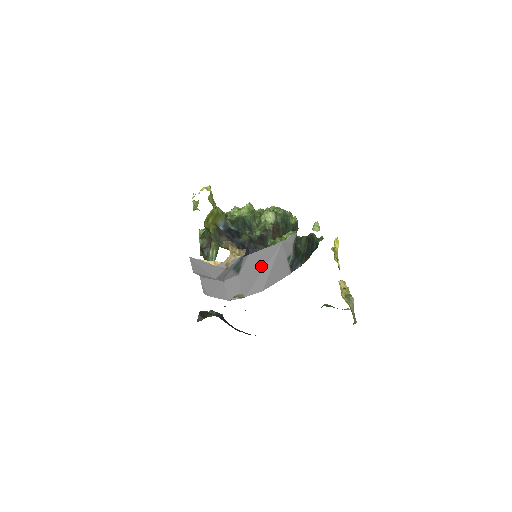
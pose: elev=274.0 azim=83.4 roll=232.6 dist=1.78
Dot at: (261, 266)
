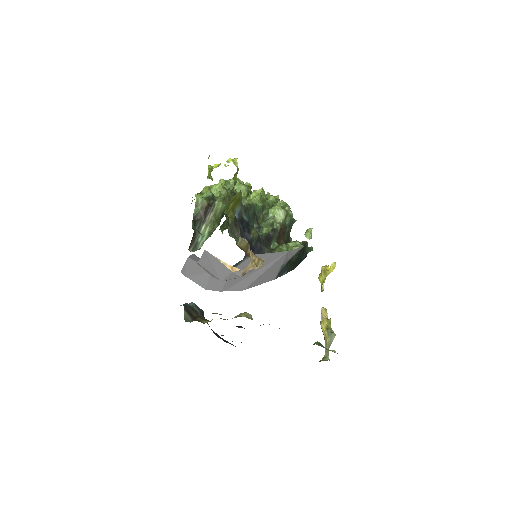
Dot at: occluded
